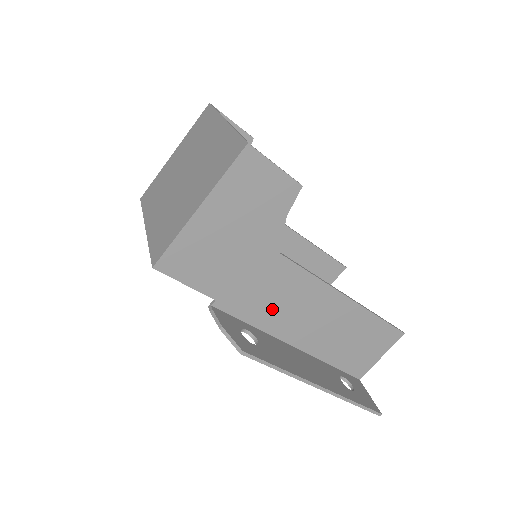
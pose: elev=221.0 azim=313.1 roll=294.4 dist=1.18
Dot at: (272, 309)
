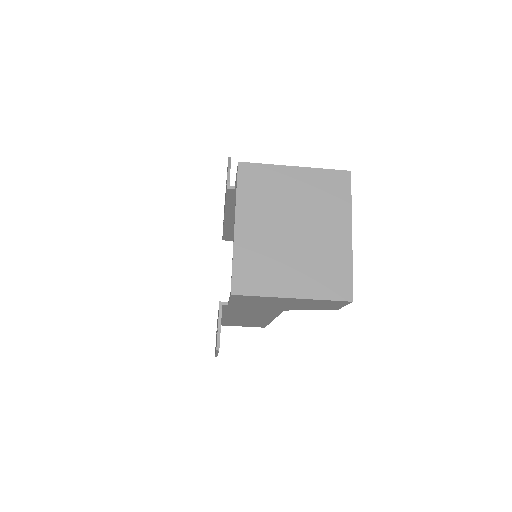
Dot at: (241, 312)
